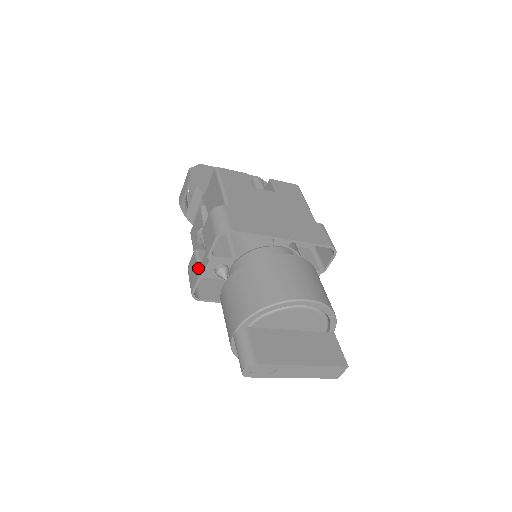
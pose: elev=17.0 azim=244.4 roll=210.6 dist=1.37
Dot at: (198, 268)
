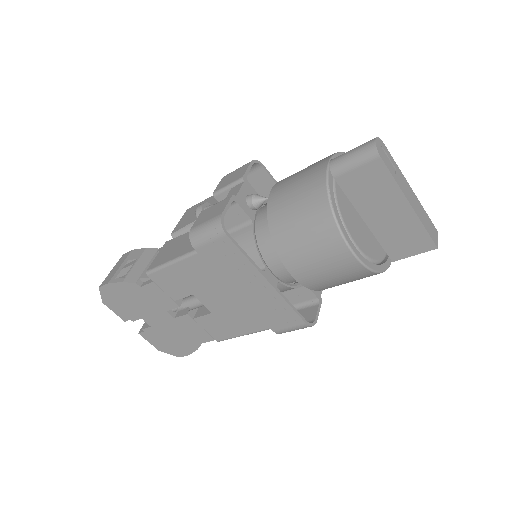
Dot at: (224, 199)
